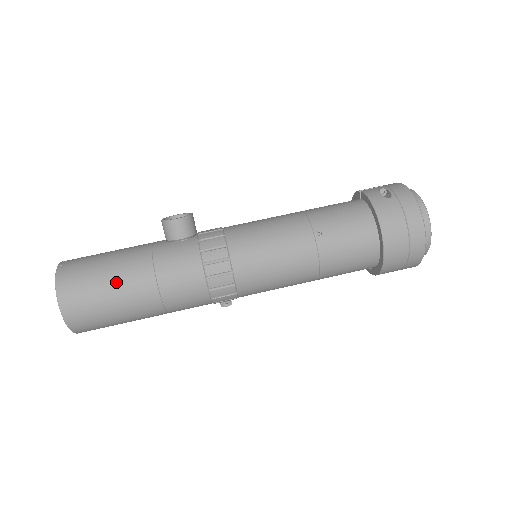
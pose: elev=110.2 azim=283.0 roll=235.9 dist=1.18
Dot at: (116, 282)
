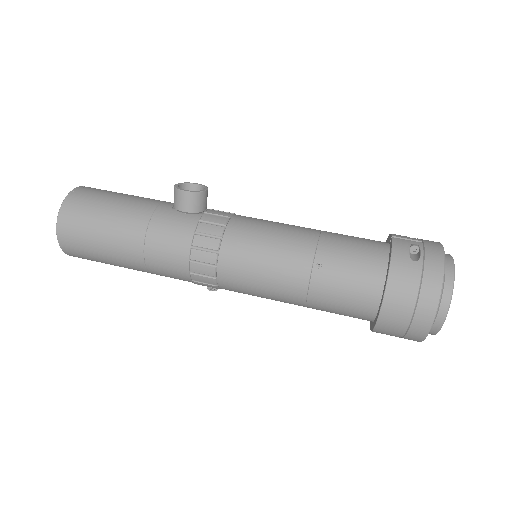
Dot at: (109, 229)
